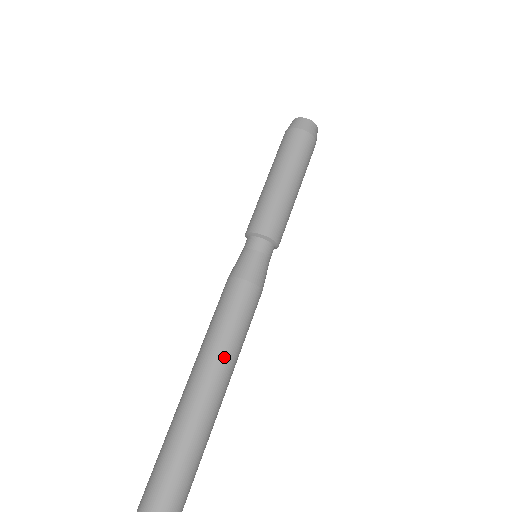
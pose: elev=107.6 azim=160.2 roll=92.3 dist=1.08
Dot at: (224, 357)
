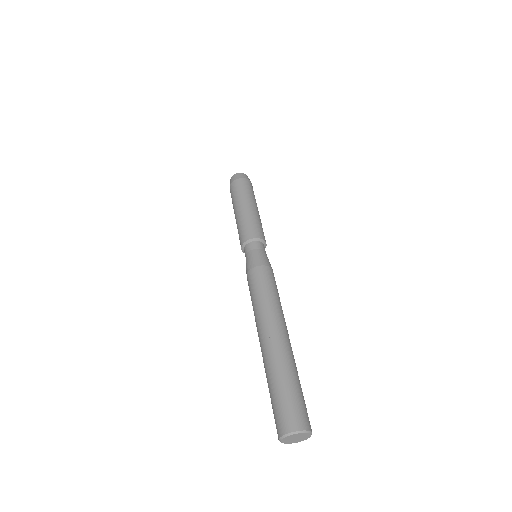
Dot at: occluded
